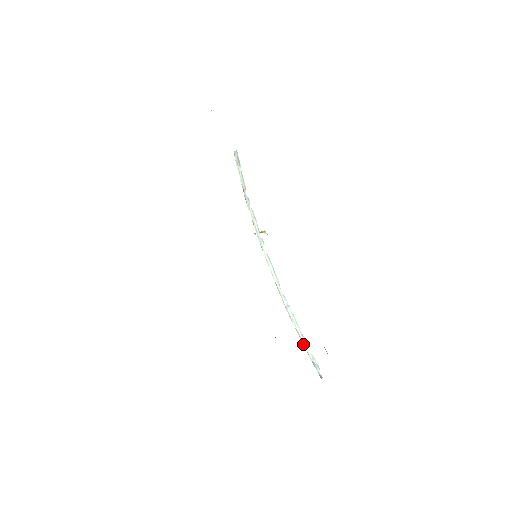
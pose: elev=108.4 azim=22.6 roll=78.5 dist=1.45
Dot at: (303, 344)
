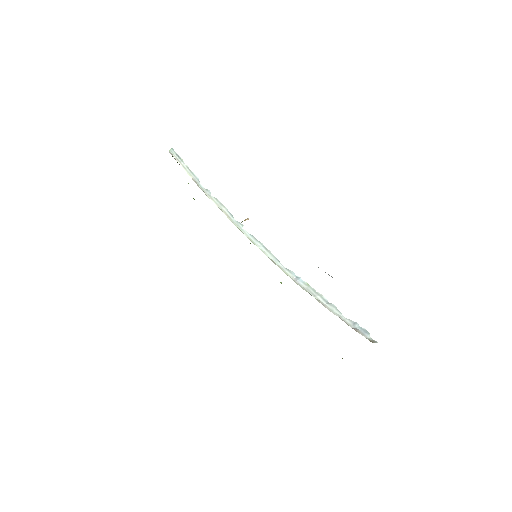
Dot at: (332, 312)
